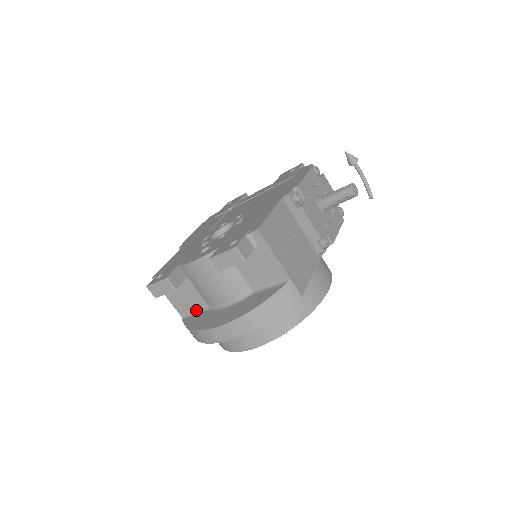
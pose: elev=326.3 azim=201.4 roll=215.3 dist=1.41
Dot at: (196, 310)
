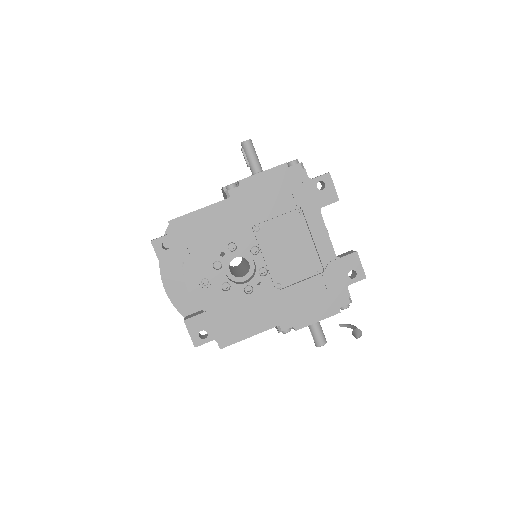
Dot at: occluded
